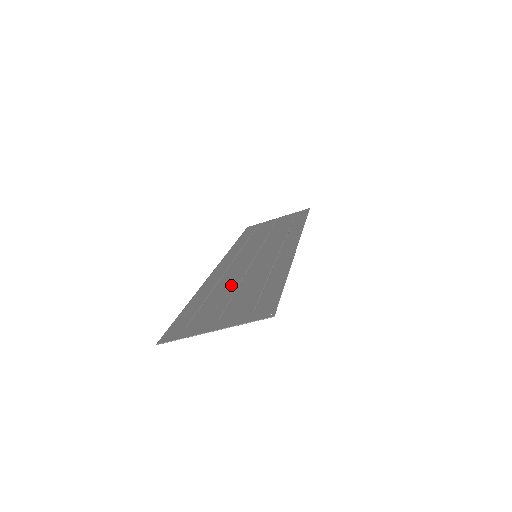
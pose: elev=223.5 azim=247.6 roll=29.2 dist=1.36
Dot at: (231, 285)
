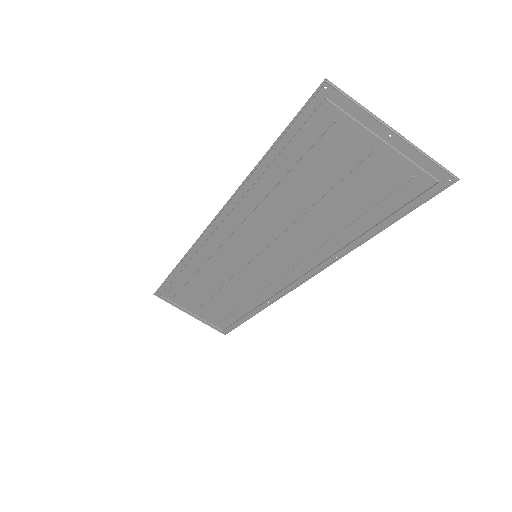
Dot at: (295, 204)
